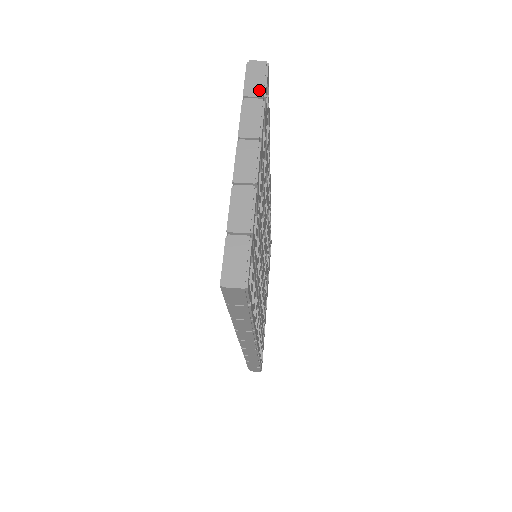
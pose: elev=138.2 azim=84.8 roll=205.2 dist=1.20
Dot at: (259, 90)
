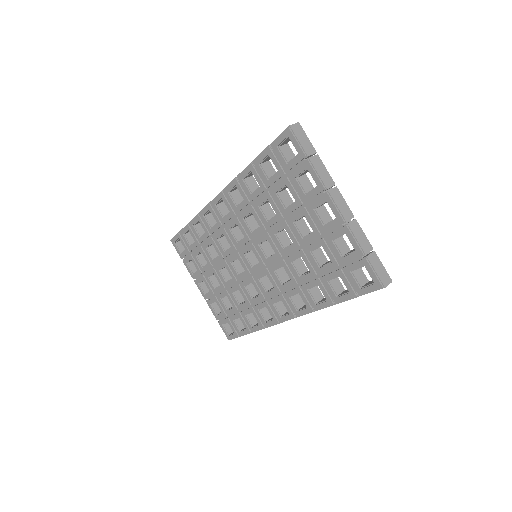
Dot at: (311, 148)
